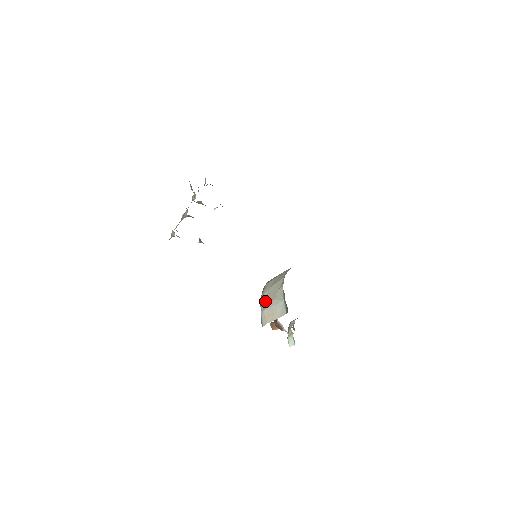
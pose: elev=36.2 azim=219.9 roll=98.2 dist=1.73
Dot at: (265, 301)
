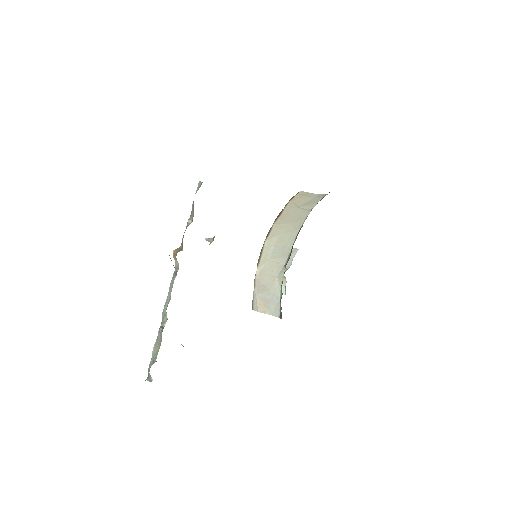
Dot at: (260, 281)
